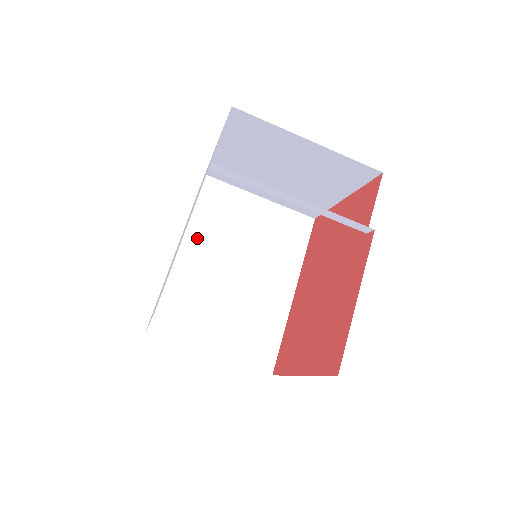
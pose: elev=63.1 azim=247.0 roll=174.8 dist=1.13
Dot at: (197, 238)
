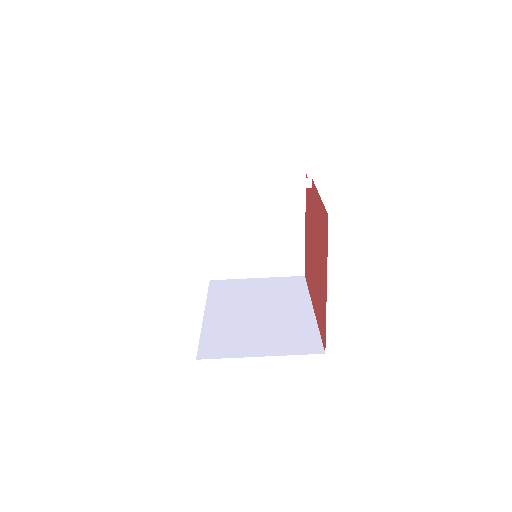
Dot at: (218, 306)
